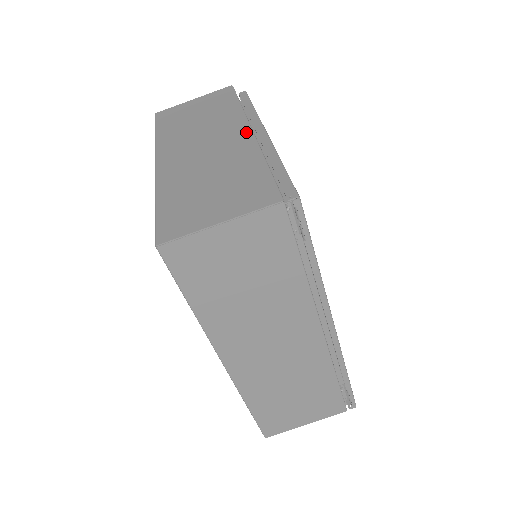
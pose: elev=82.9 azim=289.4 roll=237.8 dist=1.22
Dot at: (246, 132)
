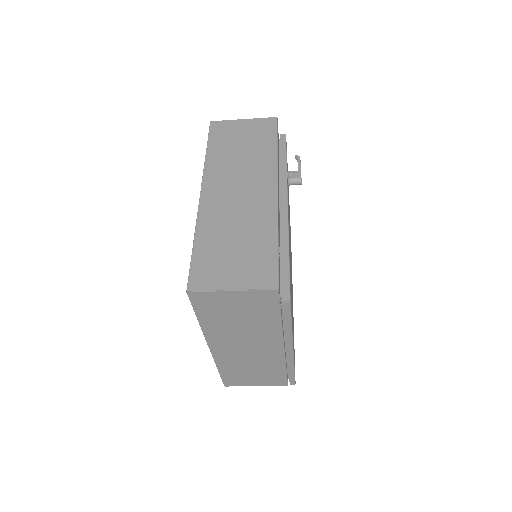
Dot at: (279, 349)
